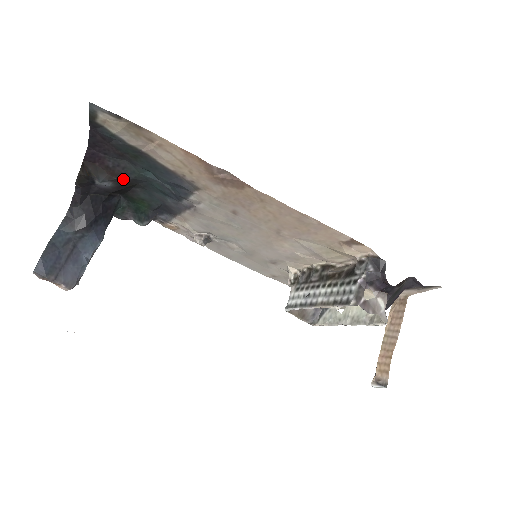
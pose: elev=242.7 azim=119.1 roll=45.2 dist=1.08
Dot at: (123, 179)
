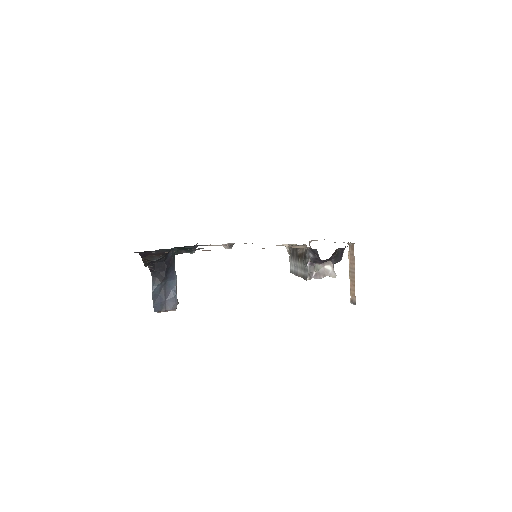
Dot at: (165, 253)
